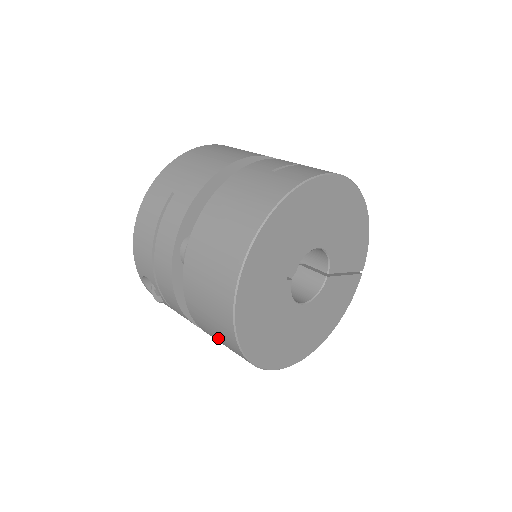
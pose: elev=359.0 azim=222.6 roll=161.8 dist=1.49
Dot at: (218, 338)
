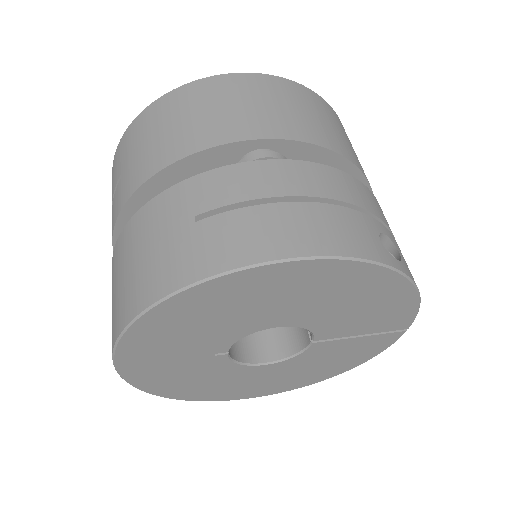
Dot at: occluded
